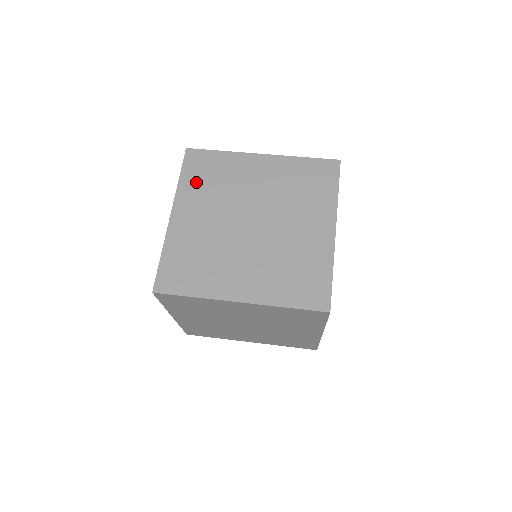
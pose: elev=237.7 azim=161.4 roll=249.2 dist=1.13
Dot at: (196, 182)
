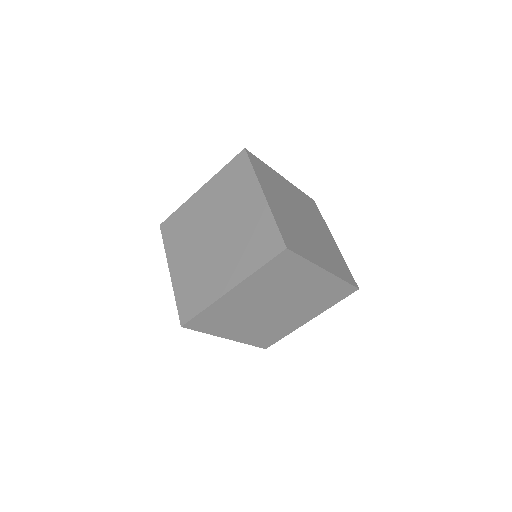
Dot at: (264, 177)
